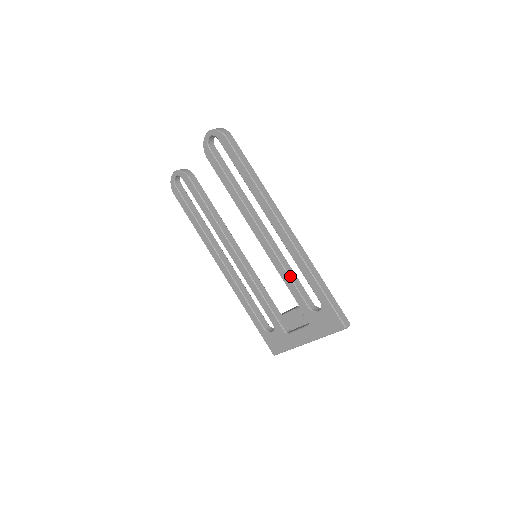
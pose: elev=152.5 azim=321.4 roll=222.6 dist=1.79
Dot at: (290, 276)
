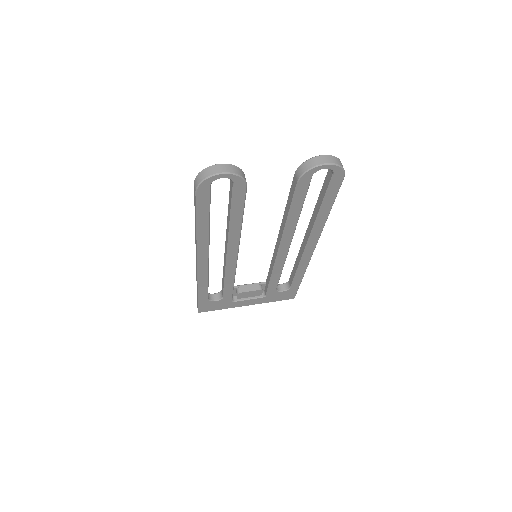
Dot at: (281, 273)
